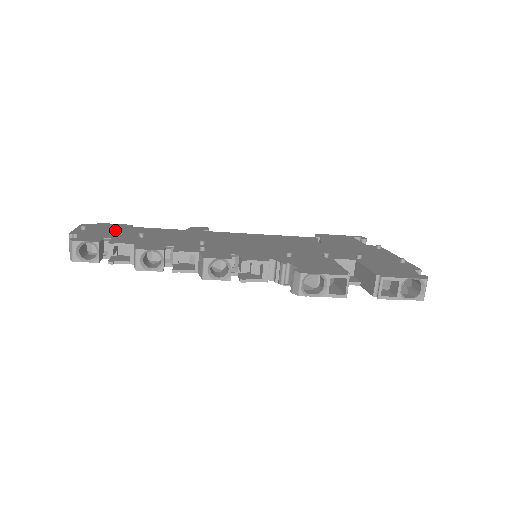
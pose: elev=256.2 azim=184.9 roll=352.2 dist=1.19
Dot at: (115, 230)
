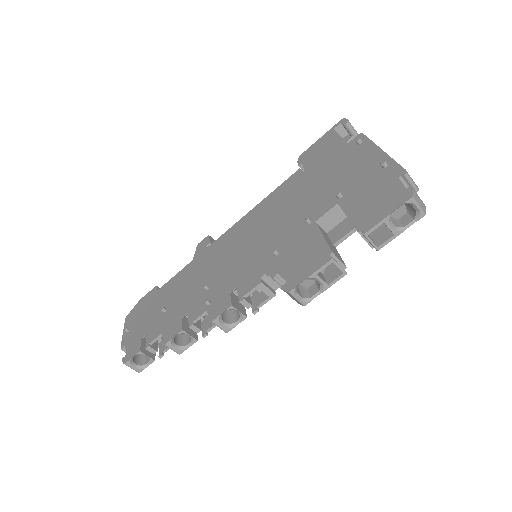
Dot at: (146, 312)
